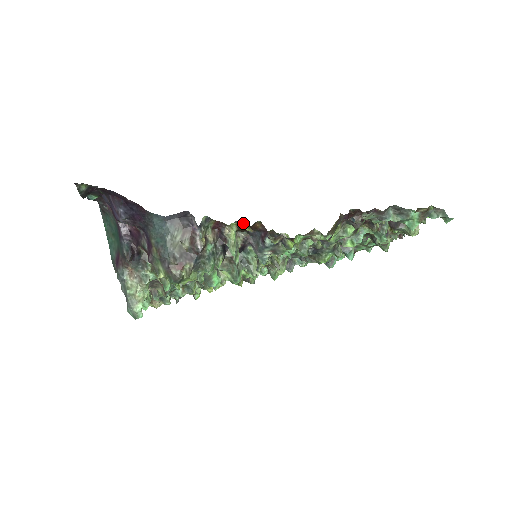
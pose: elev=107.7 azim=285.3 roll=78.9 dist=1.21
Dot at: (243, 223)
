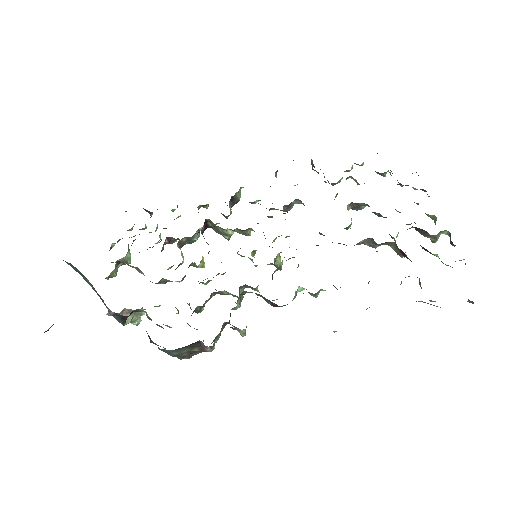
Dot at: occluded
